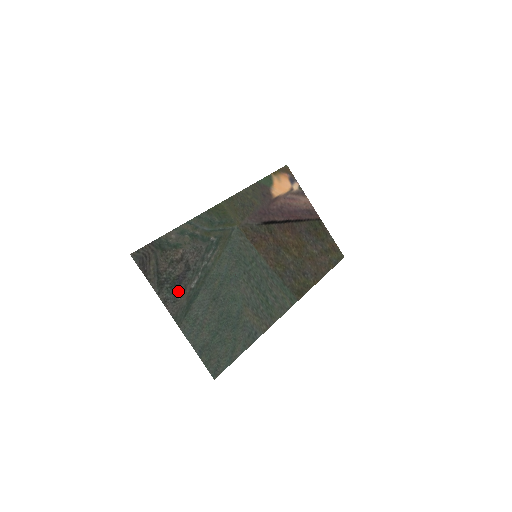
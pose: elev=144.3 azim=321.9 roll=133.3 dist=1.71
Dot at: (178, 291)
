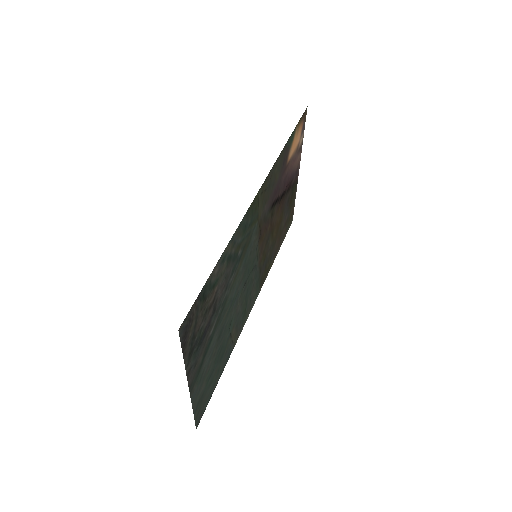
Dot at: (200, 349)
